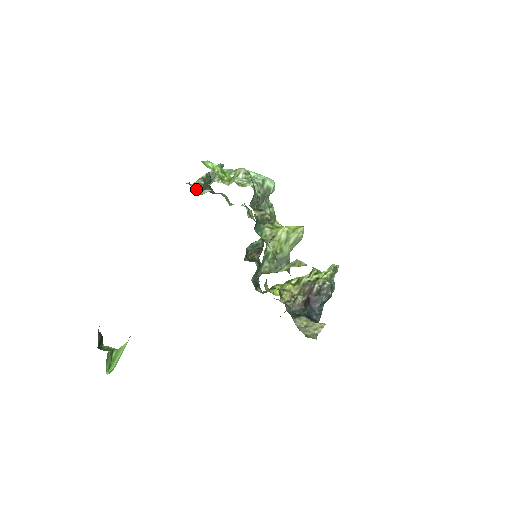
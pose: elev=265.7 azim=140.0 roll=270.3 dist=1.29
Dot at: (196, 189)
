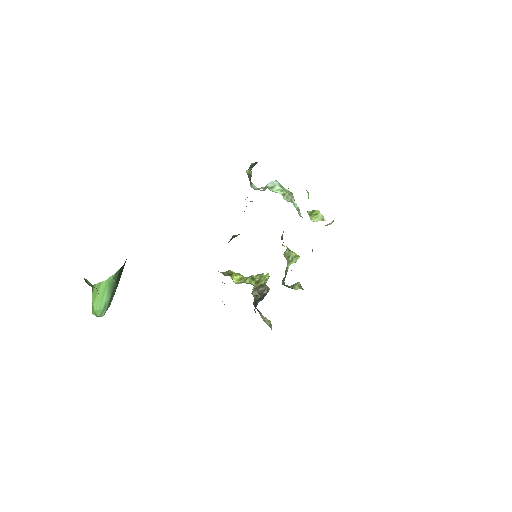
Dot at: (250, 179)
